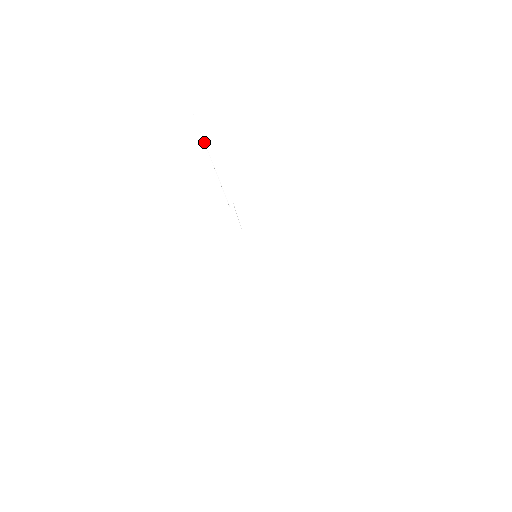
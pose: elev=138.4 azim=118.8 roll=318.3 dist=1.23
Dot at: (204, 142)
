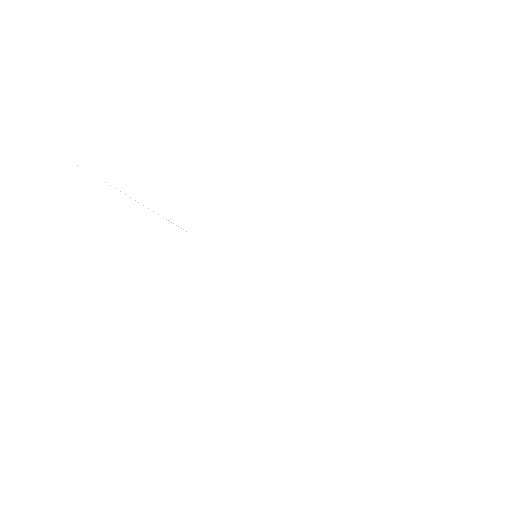
Dot at: occluded
